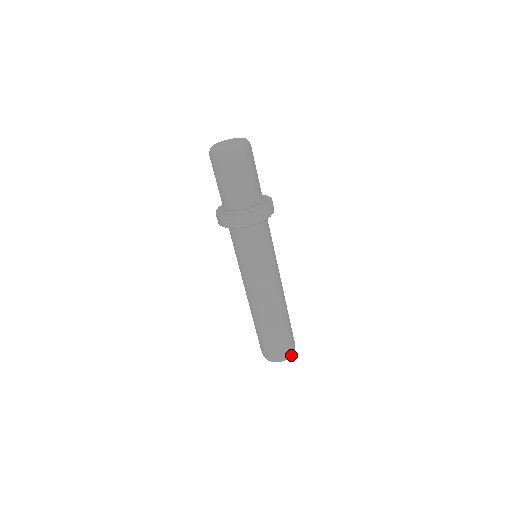
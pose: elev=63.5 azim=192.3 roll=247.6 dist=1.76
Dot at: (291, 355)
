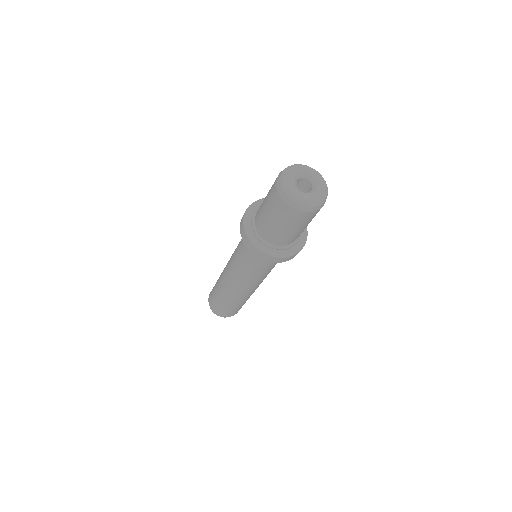
Dot at: occluded
